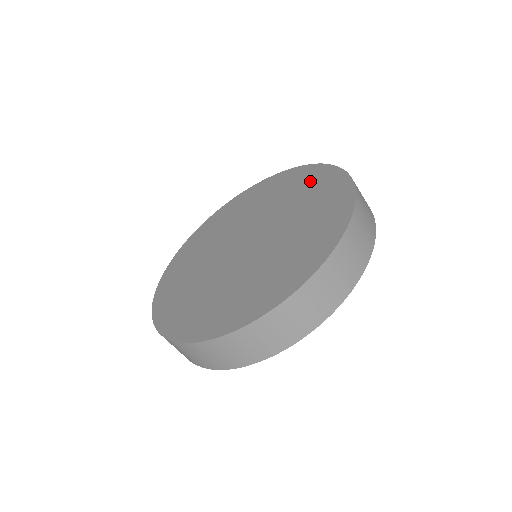
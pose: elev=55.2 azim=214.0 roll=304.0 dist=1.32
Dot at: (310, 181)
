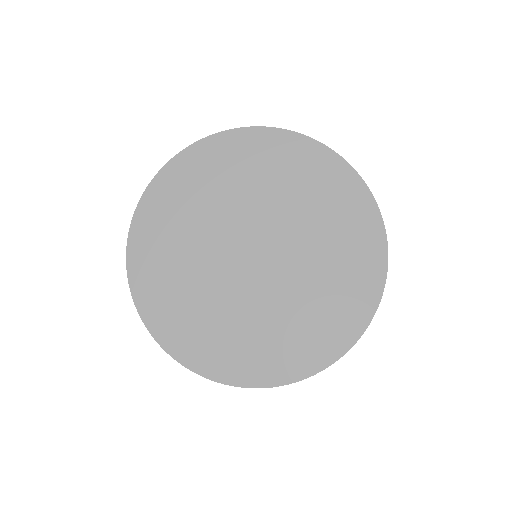
Dot at: (356, 273)
